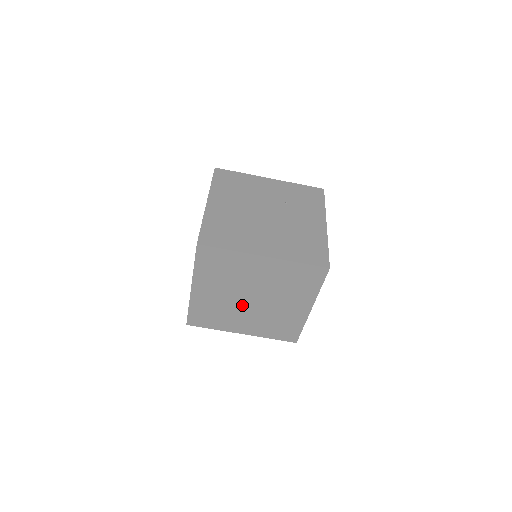
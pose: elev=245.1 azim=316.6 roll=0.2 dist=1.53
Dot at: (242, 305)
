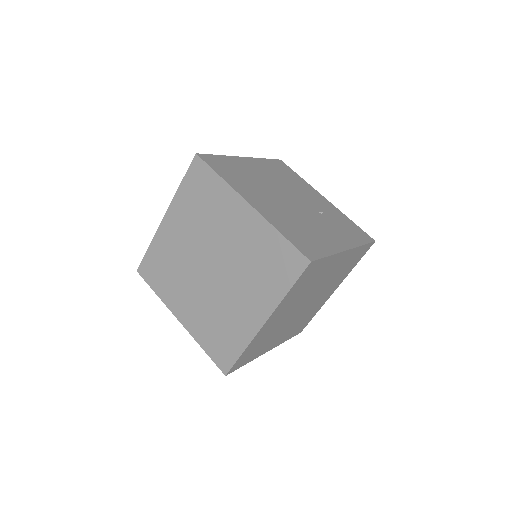
Dot at: (198, 271)
